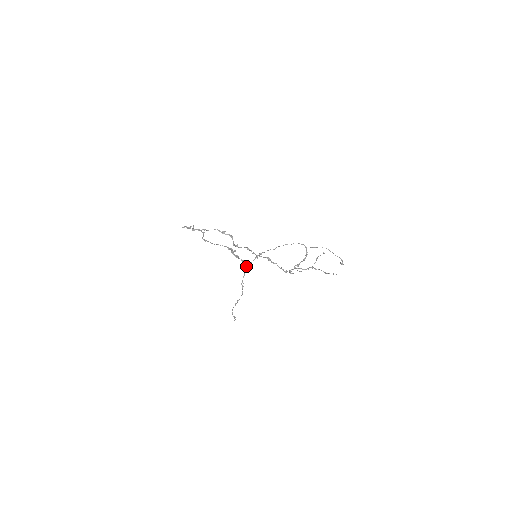
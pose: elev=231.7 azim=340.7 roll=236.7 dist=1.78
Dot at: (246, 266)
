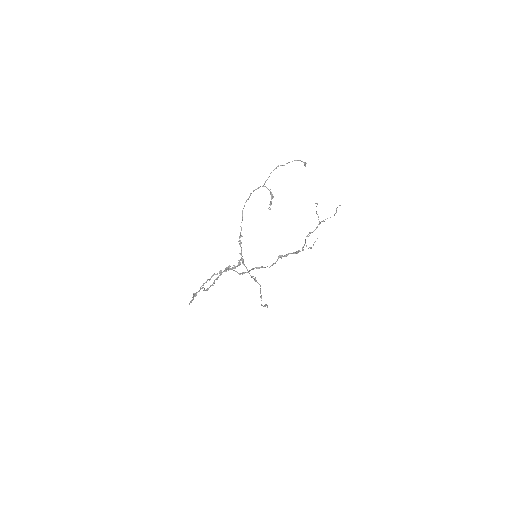
Dot at: (242, 261)
